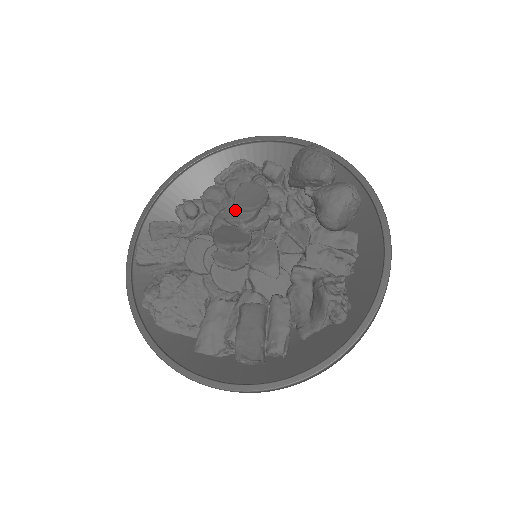
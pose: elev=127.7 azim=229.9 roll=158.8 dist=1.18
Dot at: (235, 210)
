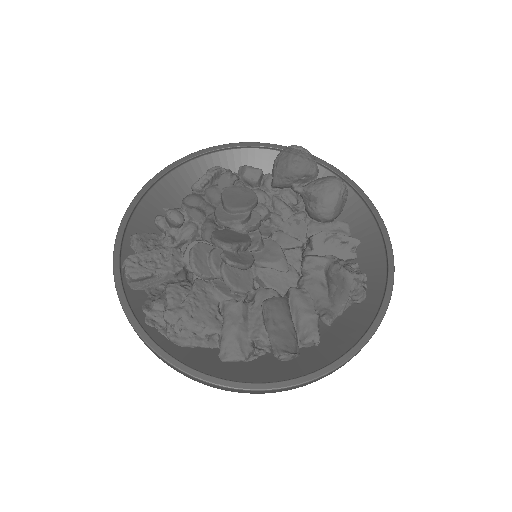
Dot at: (227, 212)
